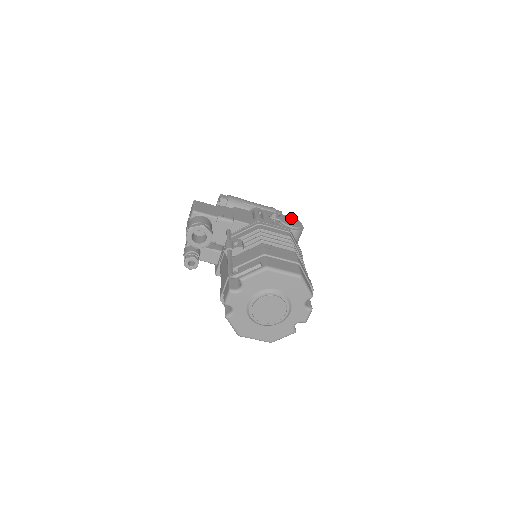
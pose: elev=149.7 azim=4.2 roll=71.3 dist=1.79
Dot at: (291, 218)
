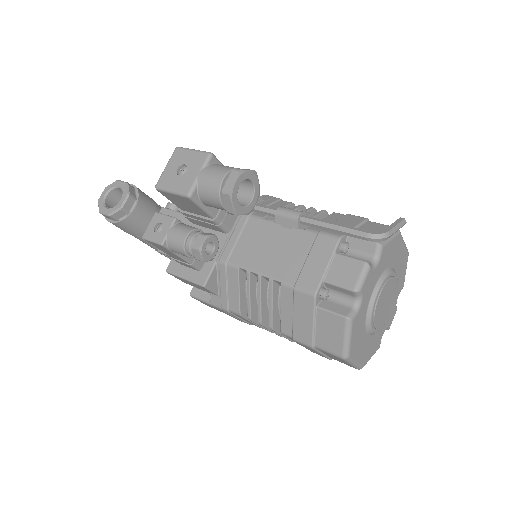
Dot at: occluded
